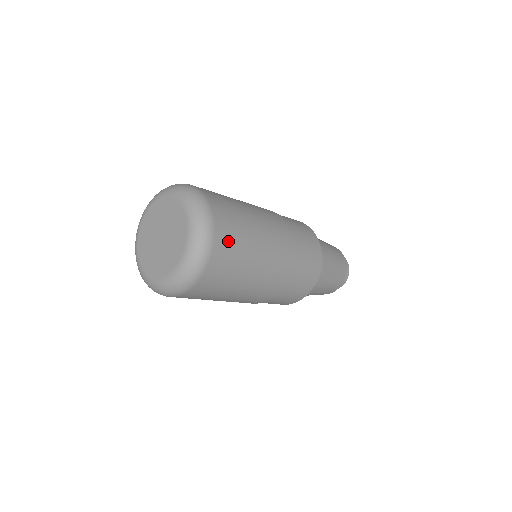
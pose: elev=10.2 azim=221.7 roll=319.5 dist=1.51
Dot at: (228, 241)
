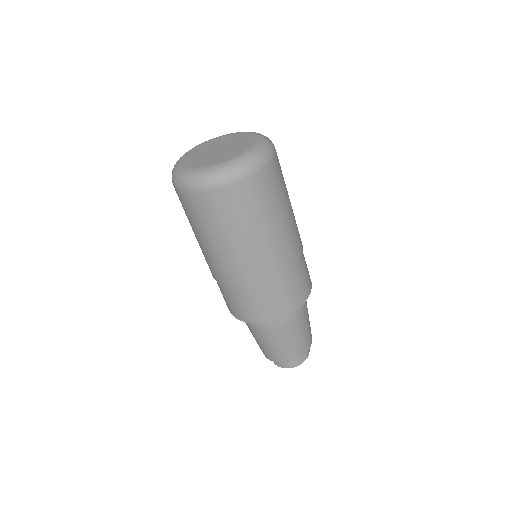
Dot at: (280, 167)
